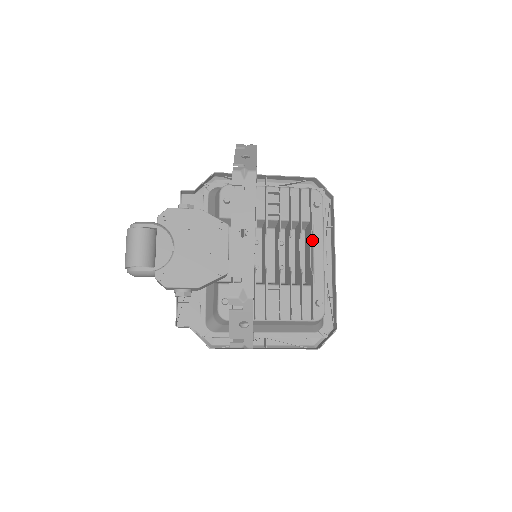
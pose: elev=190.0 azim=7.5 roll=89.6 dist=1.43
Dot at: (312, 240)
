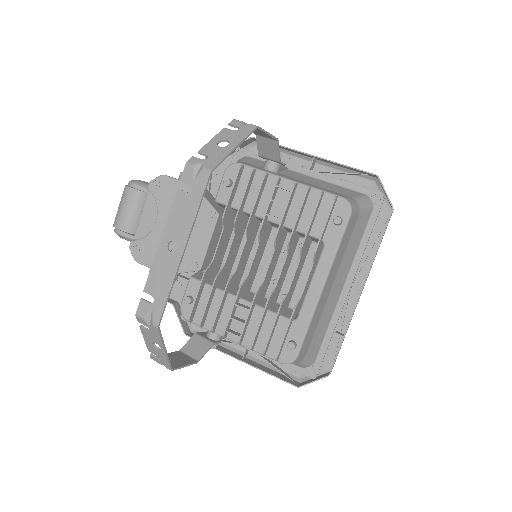
Dot at: (316, 264)
